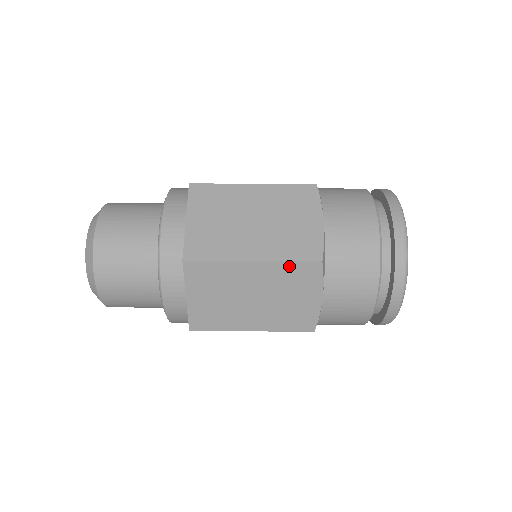
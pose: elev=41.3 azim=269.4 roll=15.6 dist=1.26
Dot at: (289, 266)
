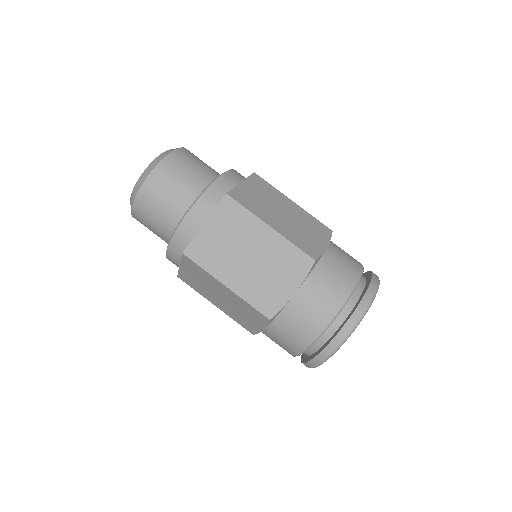
Dot at: (291, 248)
